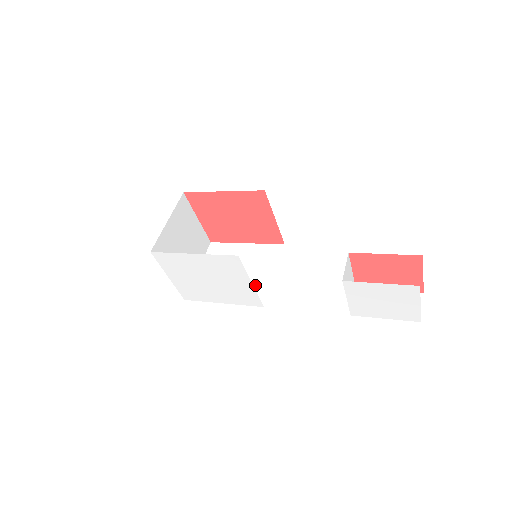
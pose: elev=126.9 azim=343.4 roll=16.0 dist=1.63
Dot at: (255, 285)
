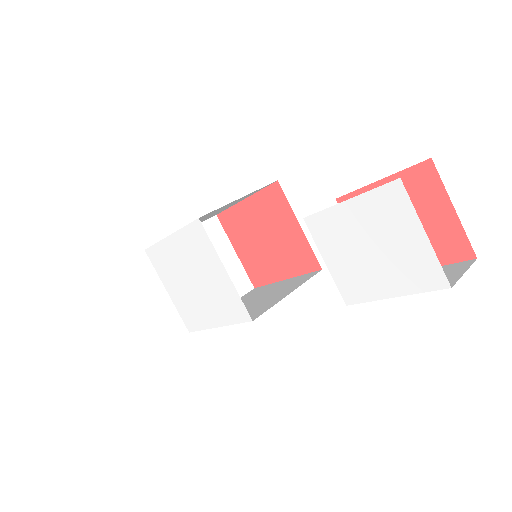
Dot at: (262, 306)
